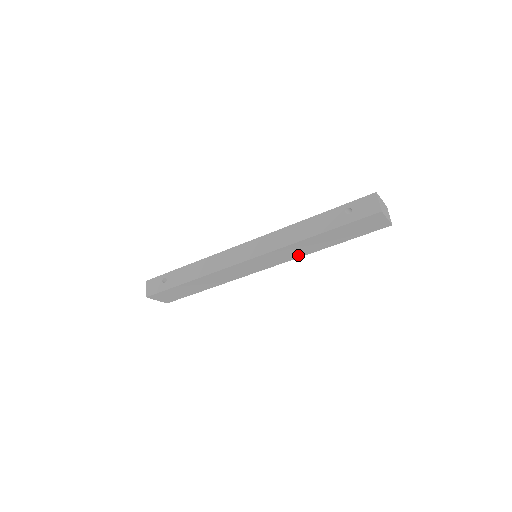
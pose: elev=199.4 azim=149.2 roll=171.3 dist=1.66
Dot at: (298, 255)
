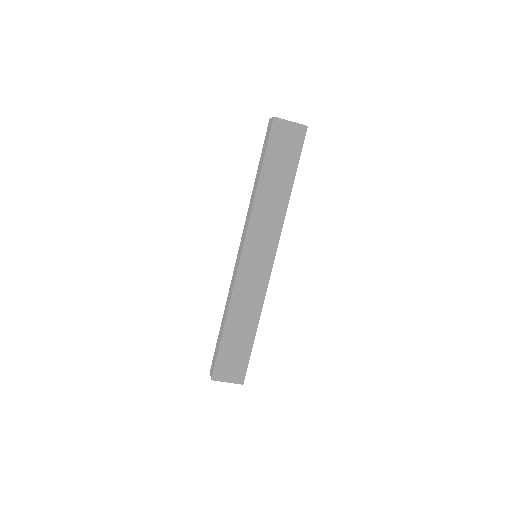
Dot at: (278, 220)
